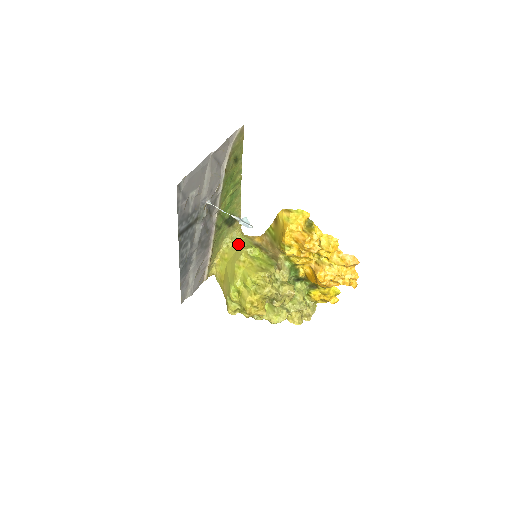
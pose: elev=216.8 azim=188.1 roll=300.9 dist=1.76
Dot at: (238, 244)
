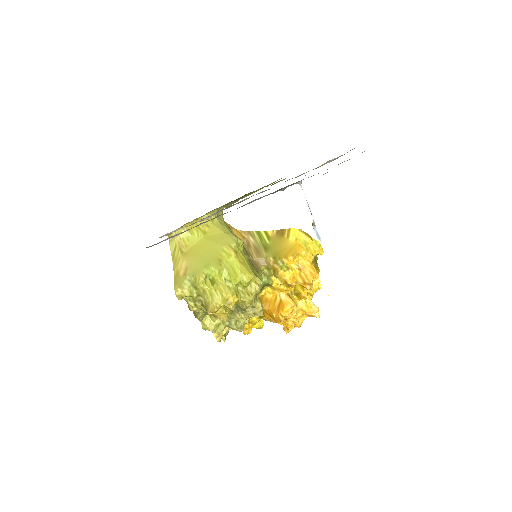
Dot at: (225, 225)
